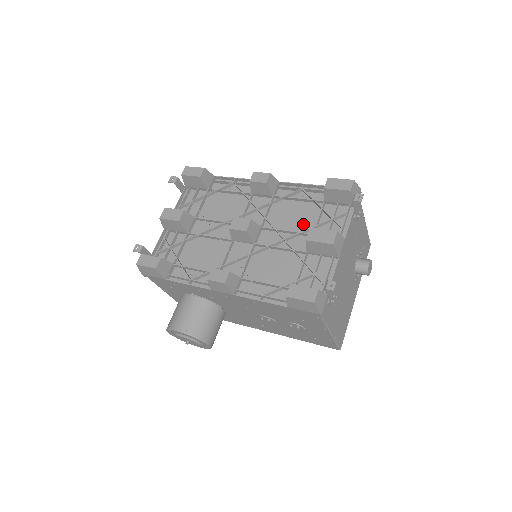
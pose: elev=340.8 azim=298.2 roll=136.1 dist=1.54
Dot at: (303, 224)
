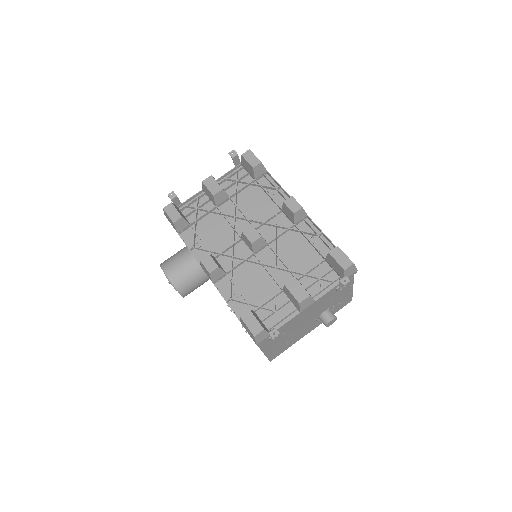
Dot at: (298, 265)
